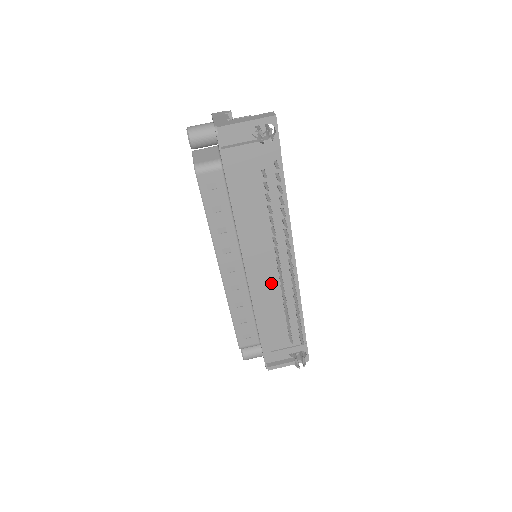
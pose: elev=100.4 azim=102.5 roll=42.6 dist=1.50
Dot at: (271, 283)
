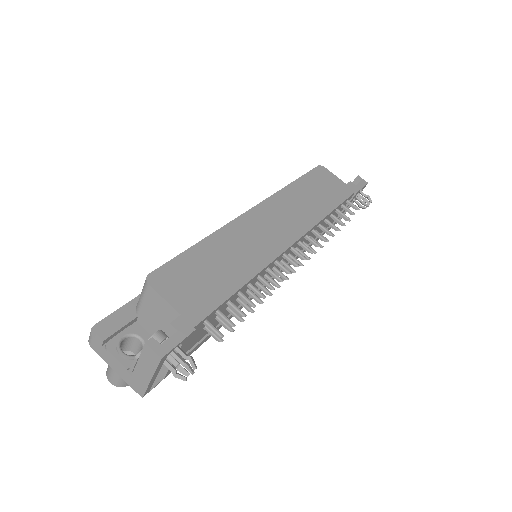
Dot at: (293, 253)
